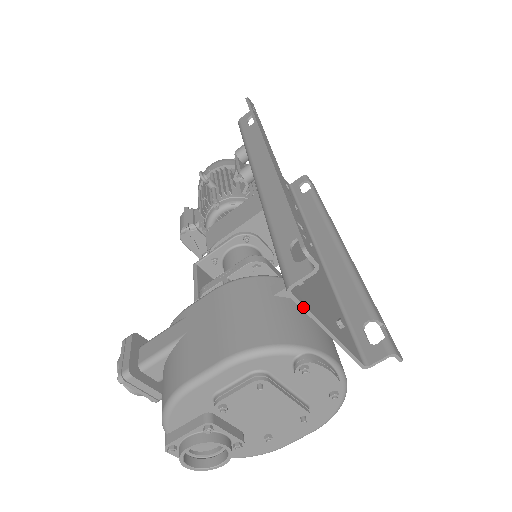
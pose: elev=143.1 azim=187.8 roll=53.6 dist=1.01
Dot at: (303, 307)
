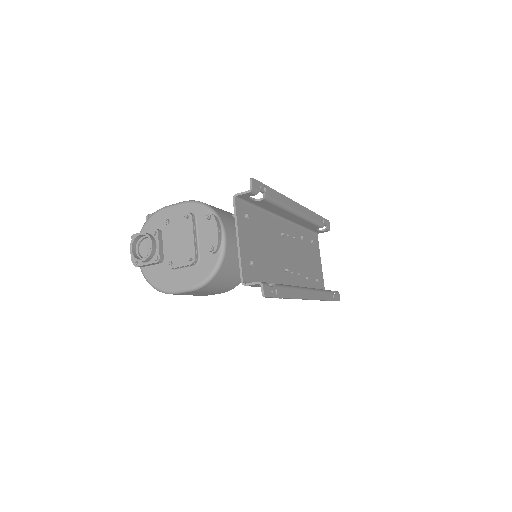
Dot at: (235, 212)
